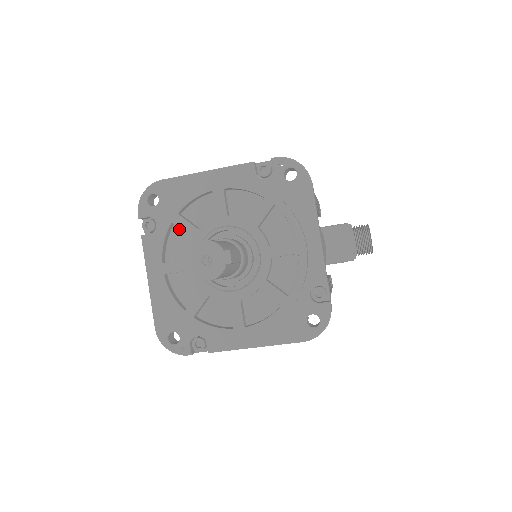
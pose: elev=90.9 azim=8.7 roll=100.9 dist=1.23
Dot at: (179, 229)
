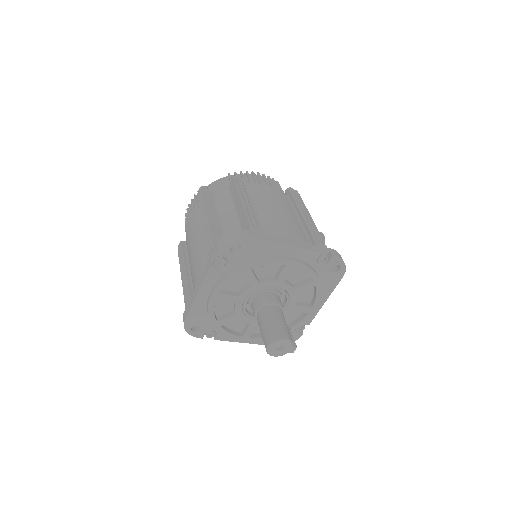
Dot at: occluded
